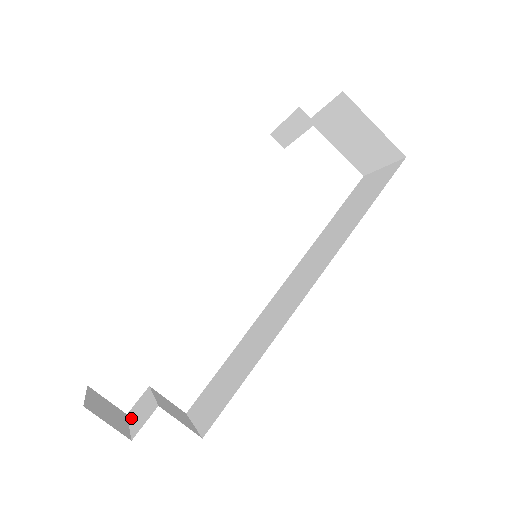
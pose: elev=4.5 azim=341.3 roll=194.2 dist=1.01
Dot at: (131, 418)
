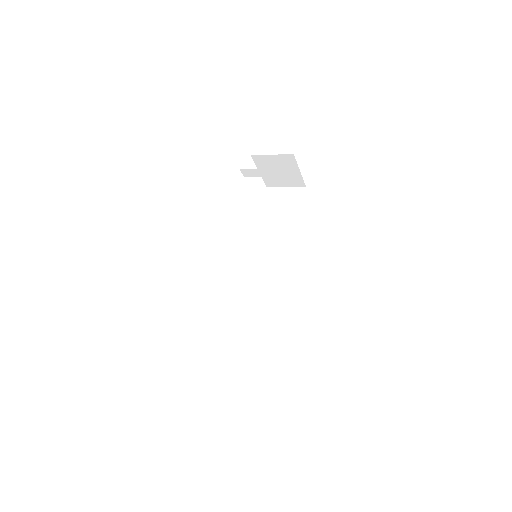
Dot at: (220, 369)
